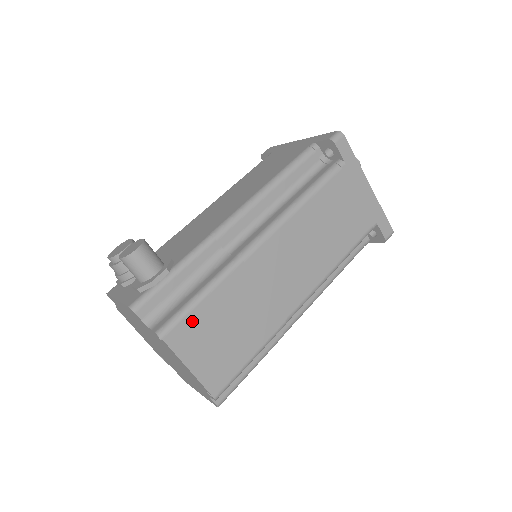
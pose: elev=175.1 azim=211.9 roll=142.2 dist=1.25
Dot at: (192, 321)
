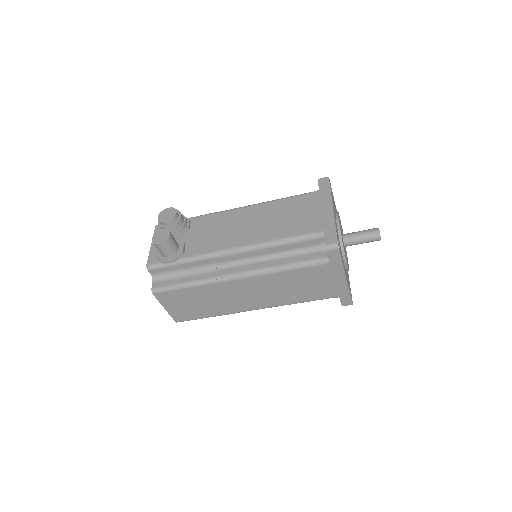
Dot at: (173, 294)
